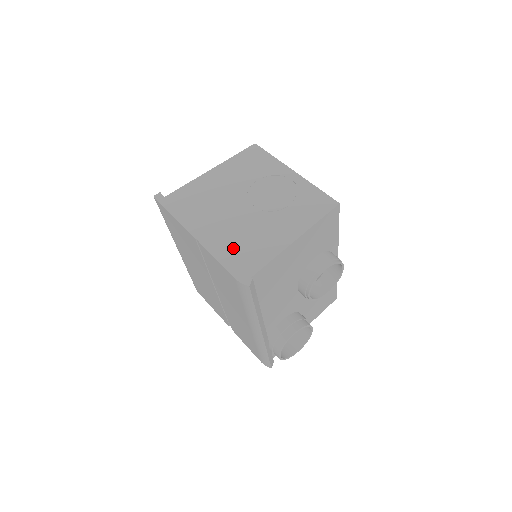
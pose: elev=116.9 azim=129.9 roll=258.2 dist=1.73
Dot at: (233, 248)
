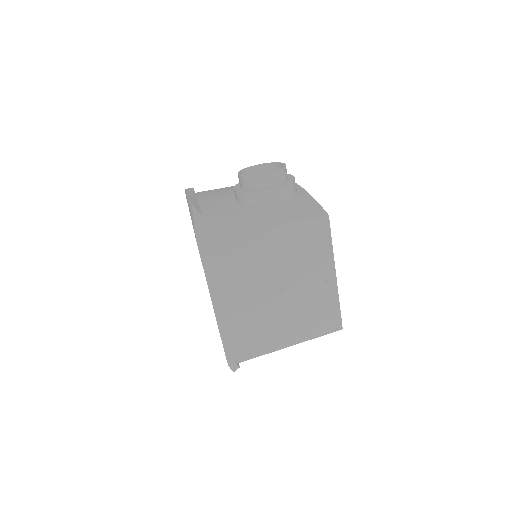
Dot at: (240, 331)
